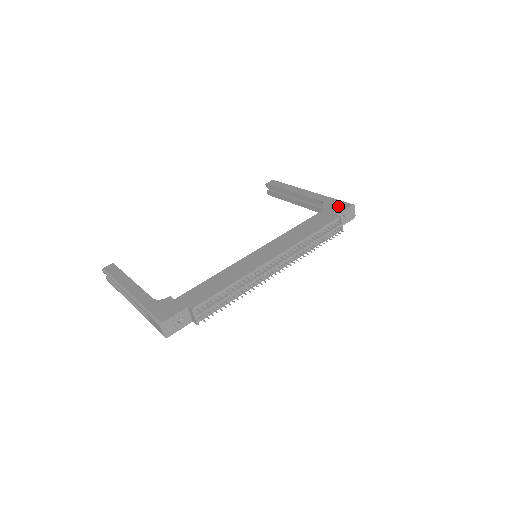
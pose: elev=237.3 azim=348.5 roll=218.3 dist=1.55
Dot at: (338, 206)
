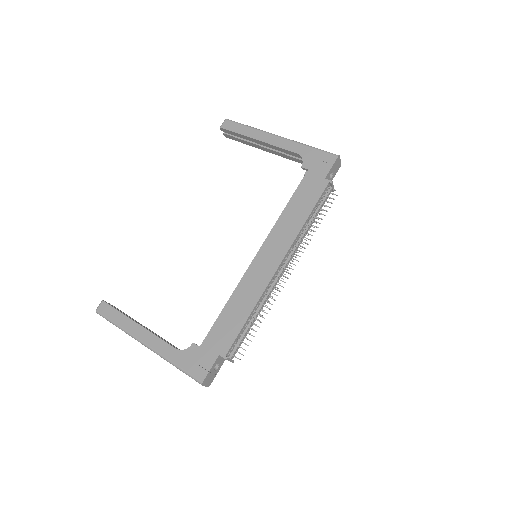
Dot at: (322, 162)
